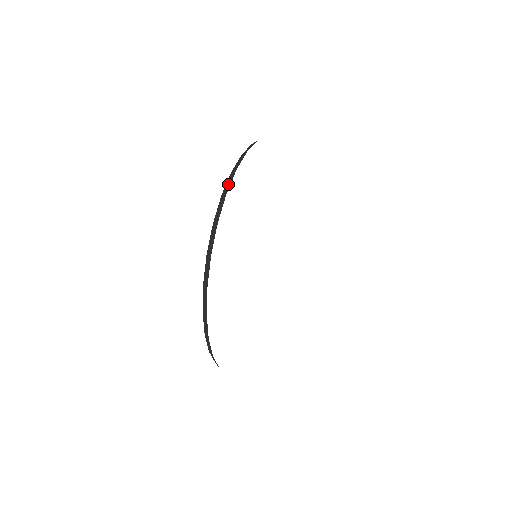
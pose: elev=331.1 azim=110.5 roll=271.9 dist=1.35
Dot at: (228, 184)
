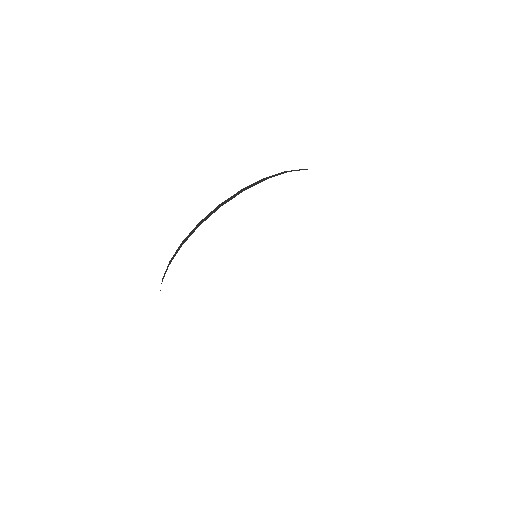
Dot at: (230, 199)
